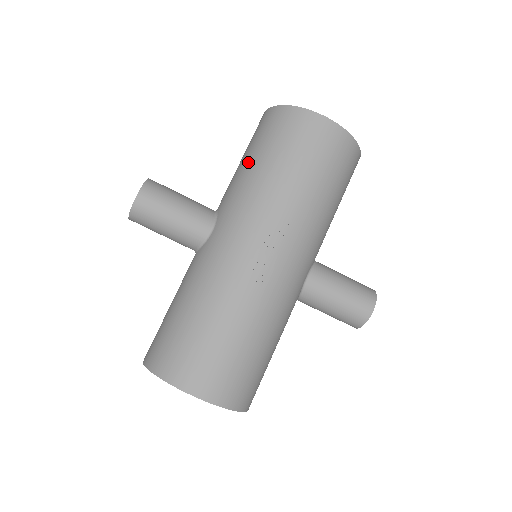
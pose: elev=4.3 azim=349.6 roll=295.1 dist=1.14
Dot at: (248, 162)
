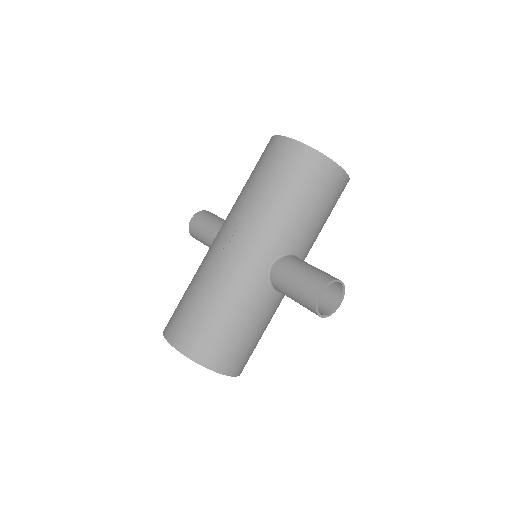
Dot at: occluded
